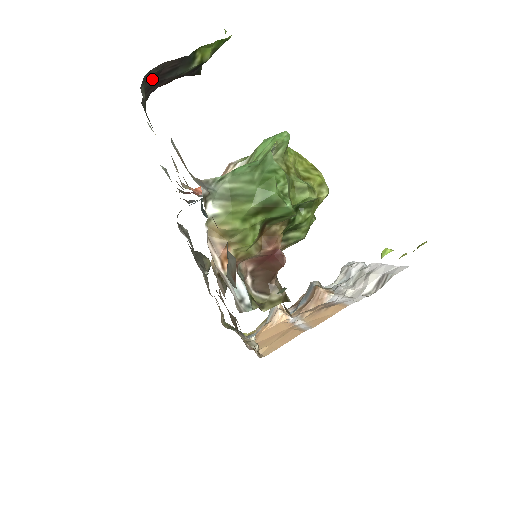
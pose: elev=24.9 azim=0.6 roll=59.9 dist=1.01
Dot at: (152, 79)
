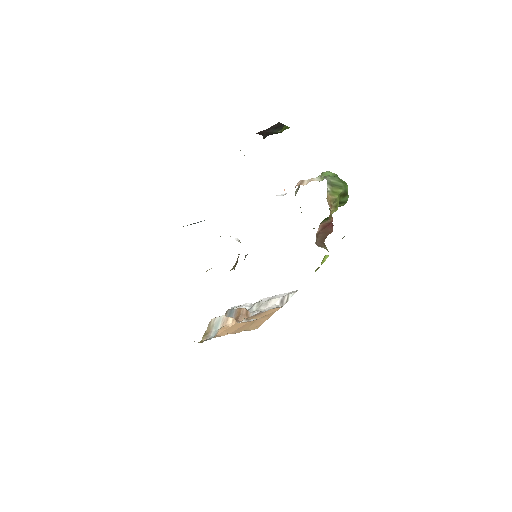
Dot at: (270, 127)
